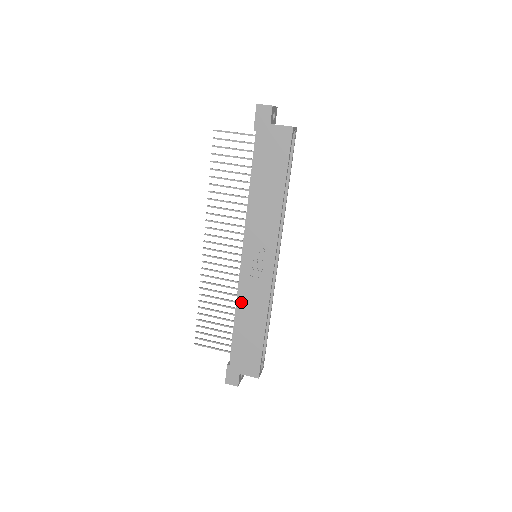
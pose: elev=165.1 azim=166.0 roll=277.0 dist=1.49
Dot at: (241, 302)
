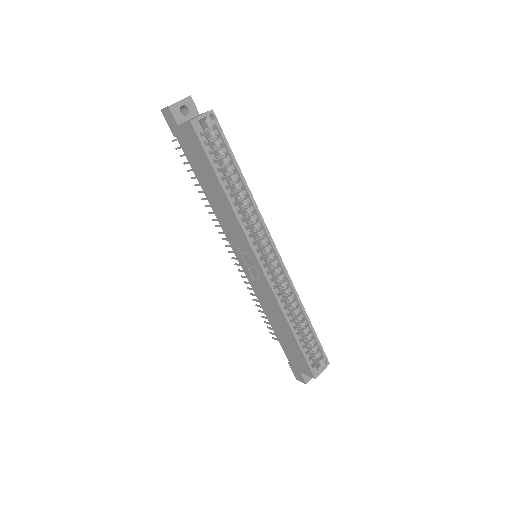
Dot at: (263, 305)
